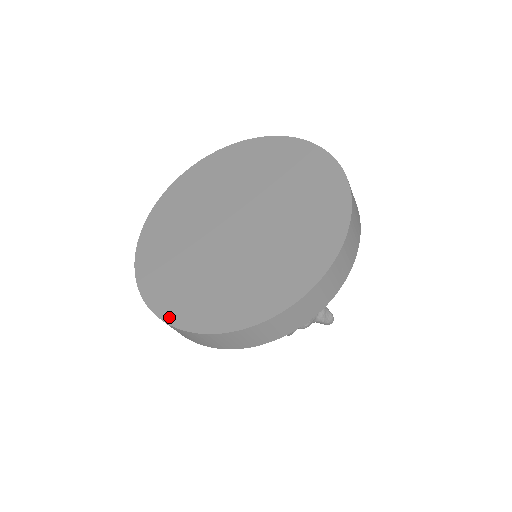
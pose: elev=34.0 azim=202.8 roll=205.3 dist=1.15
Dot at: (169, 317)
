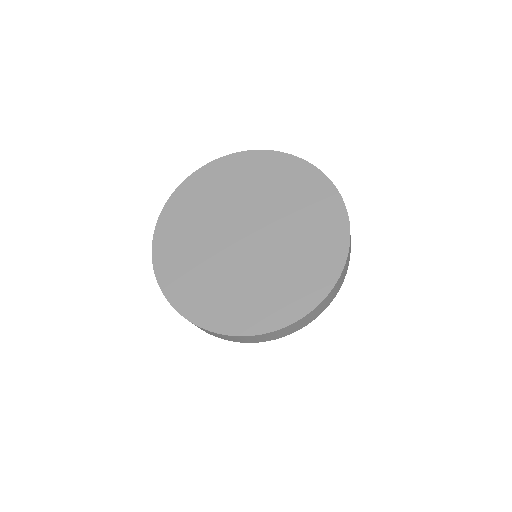
Dot at: (208, 324)
